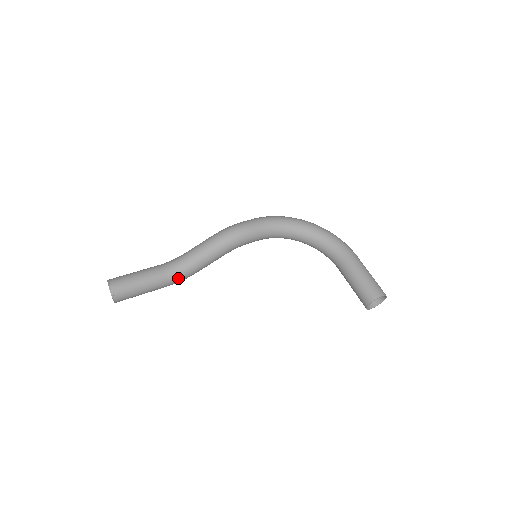
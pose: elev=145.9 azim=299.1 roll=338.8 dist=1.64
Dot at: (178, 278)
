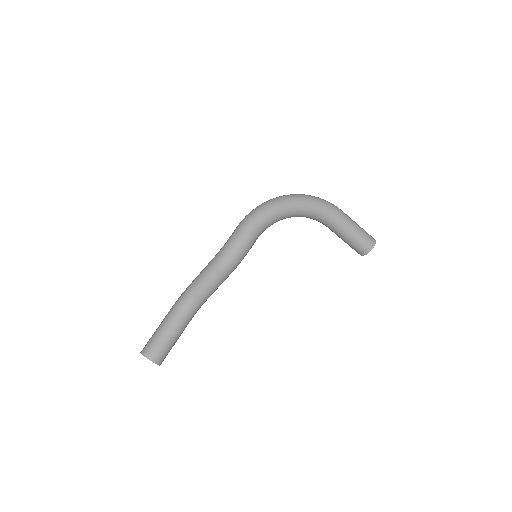
Dot at: occluded
